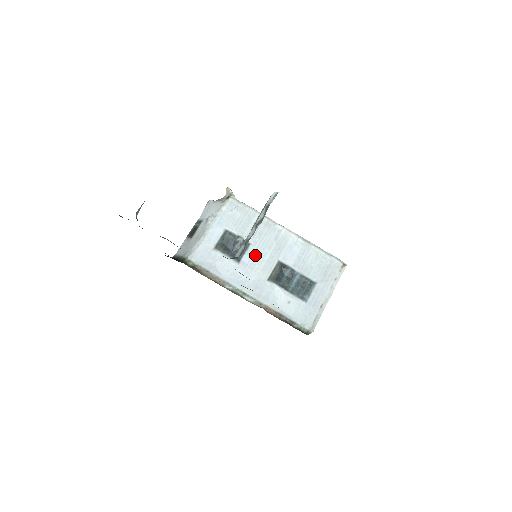
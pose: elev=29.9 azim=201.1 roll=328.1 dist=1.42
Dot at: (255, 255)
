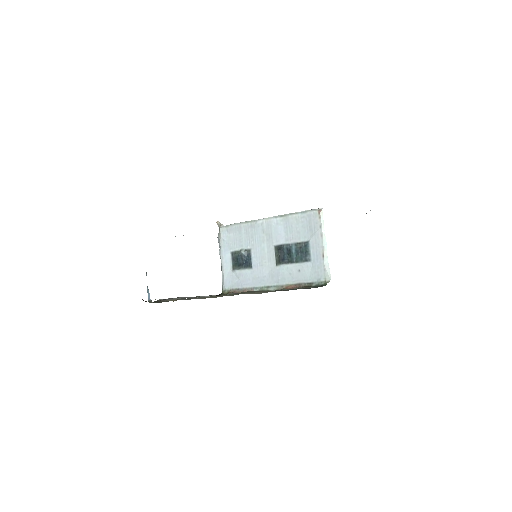
Dot at: (258, 254)
